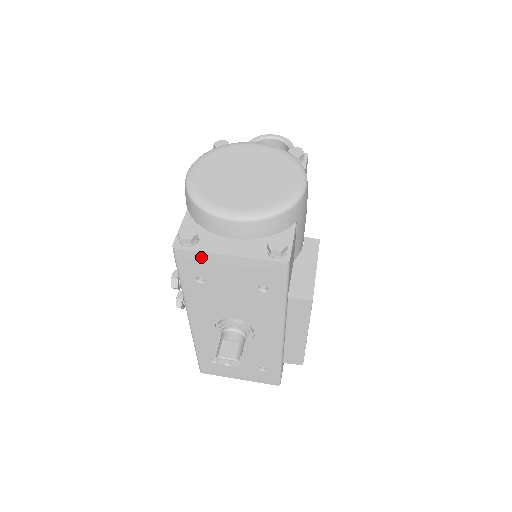
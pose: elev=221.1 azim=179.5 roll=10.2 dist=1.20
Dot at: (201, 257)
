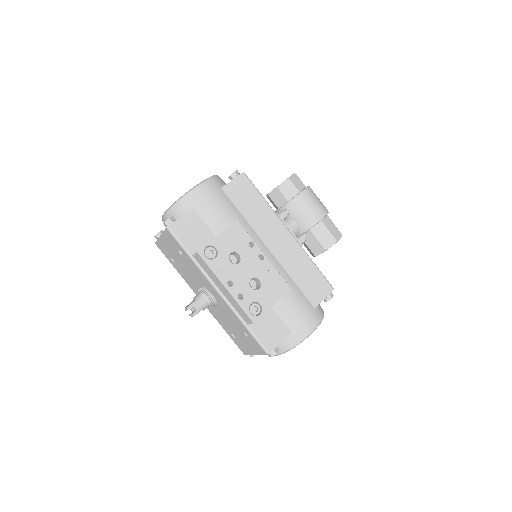
Dot at: (160, 243)
